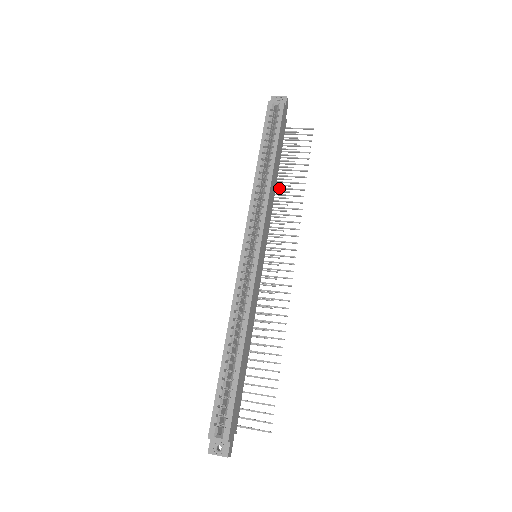
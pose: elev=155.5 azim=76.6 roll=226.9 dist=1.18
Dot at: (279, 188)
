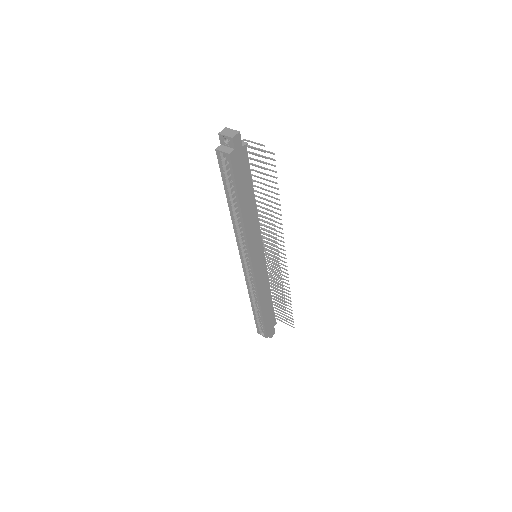
Dot at: occluded
